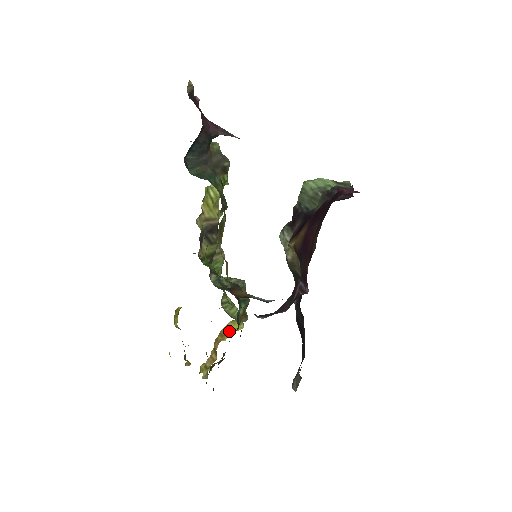
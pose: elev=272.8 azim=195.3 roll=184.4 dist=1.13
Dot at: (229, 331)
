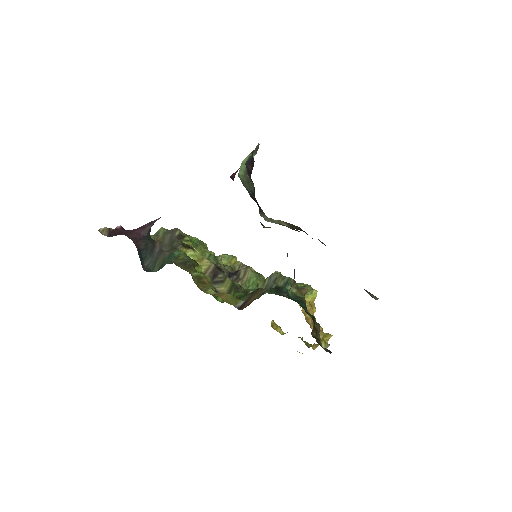
Dot at: (310, 304)
